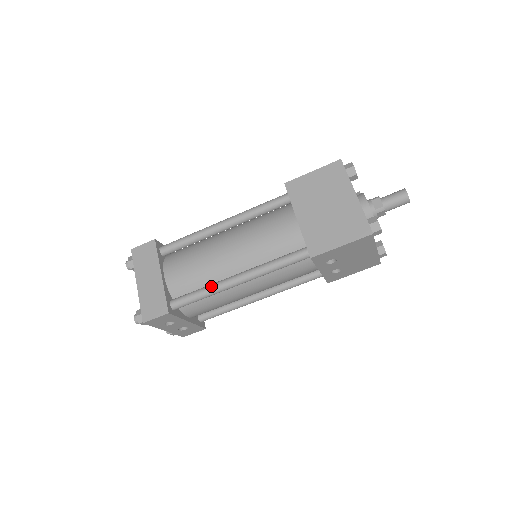
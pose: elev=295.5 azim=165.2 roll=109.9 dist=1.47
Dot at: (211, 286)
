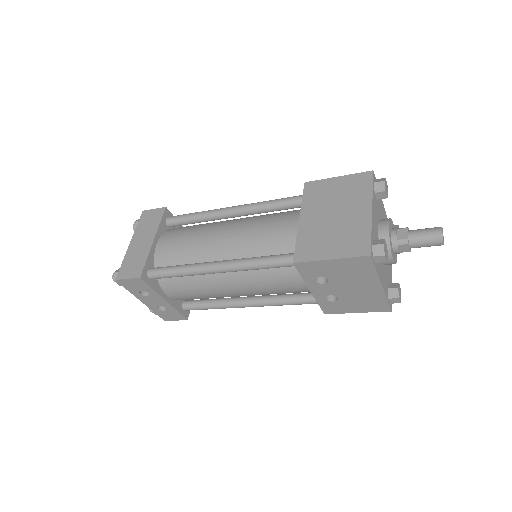
Dot at: (190, 265)
